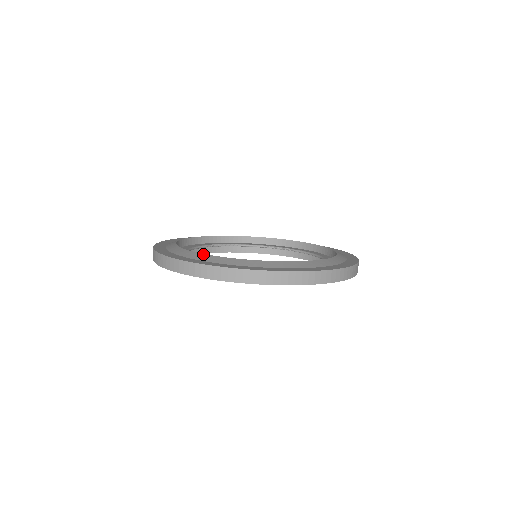
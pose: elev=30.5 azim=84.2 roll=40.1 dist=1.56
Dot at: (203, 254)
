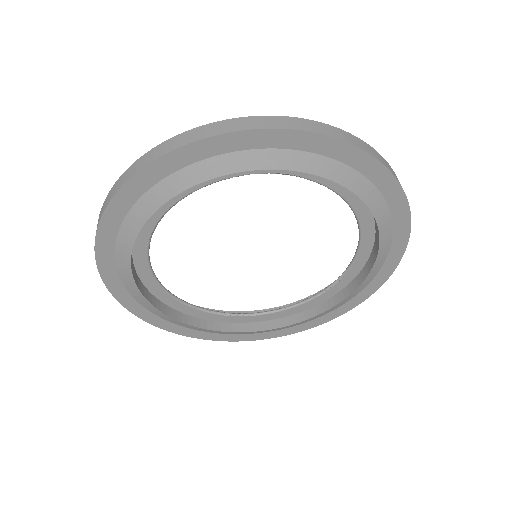
Dot at: occluded
